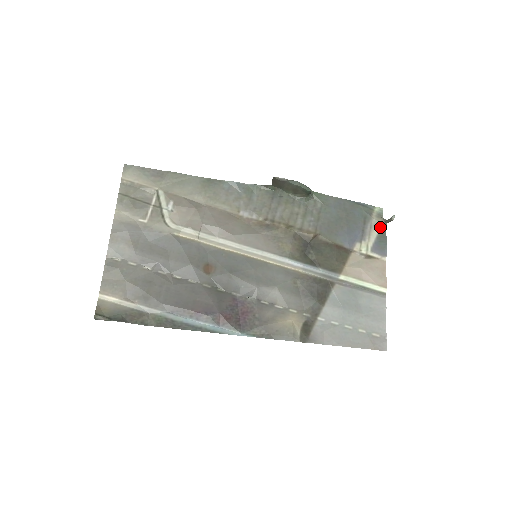
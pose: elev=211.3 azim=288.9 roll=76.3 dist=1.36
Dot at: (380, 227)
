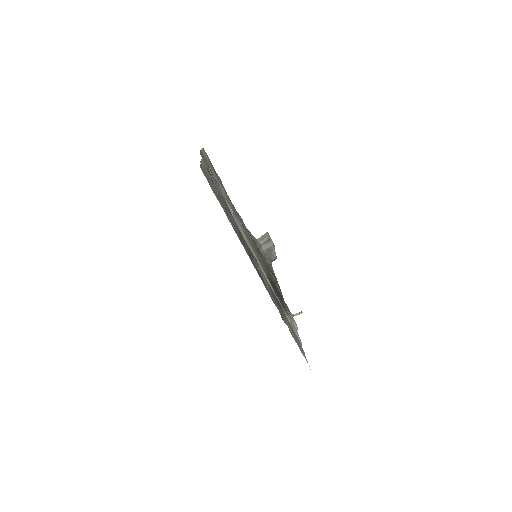
Dot at: (292, 315)
